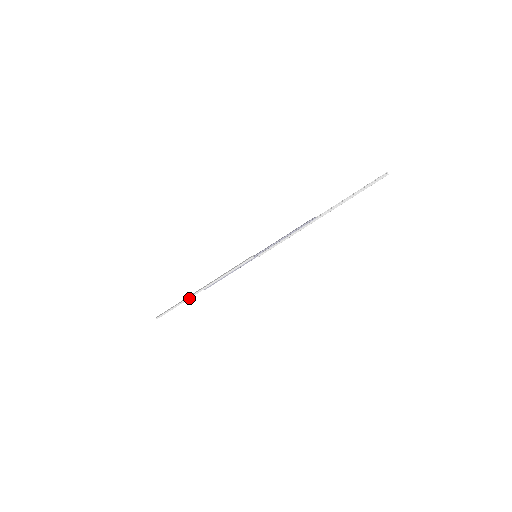
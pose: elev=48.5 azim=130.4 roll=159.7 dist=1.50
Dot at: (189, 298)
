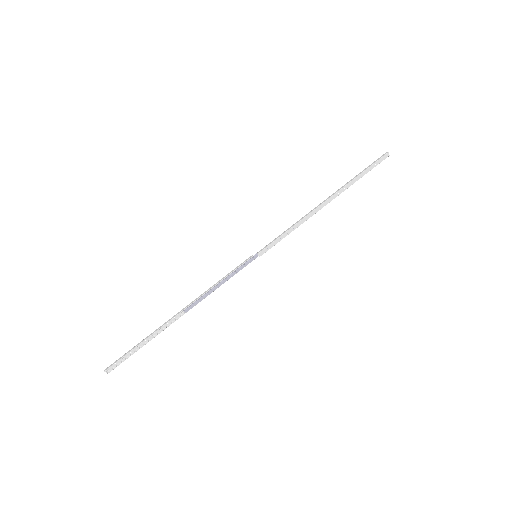
Dot at: (161, 327)
